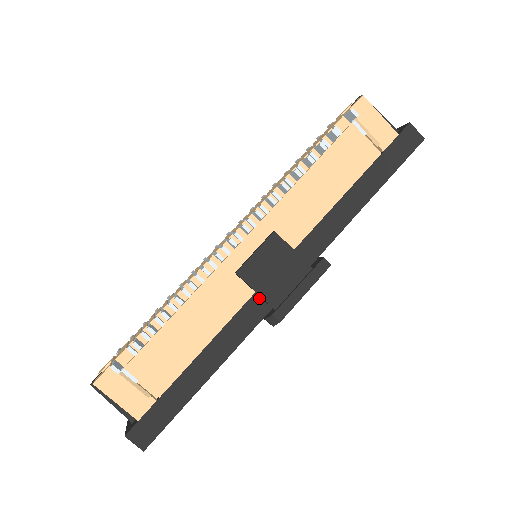
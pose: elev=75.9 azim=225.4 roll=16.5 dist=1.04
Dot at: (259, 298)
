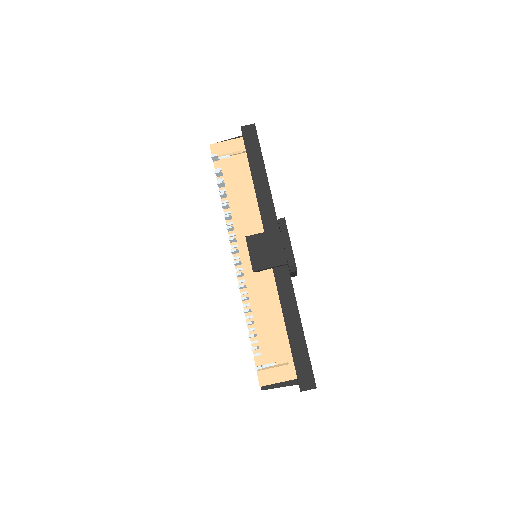
Dot at: (277, 269)
